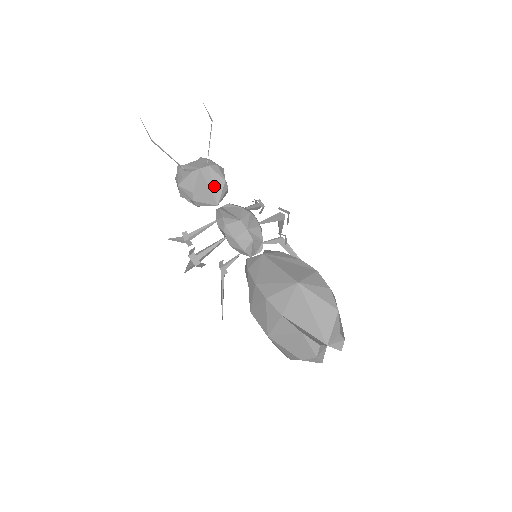
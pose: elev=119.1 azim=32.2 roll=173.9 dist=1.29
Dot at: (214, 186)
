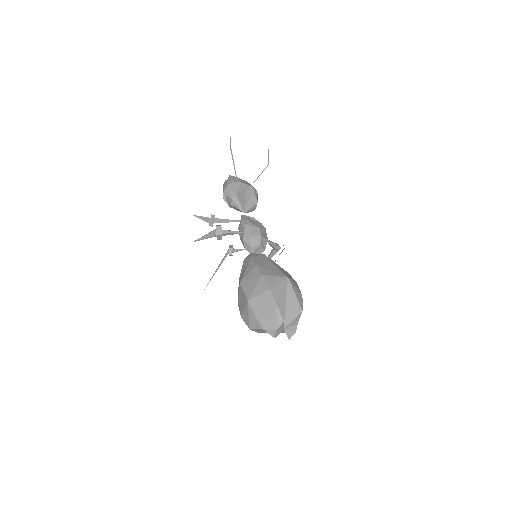
Dot at: (249, 201)
